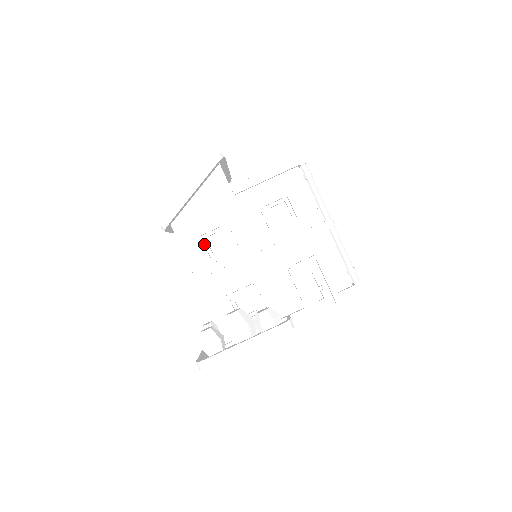
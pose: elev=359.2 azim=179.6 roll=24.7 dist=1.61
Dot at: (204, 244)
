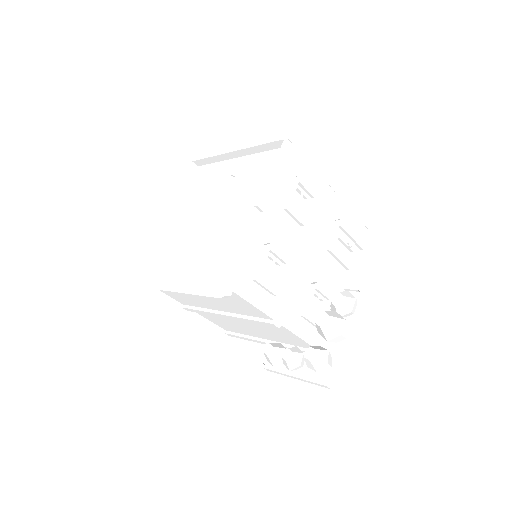
Dot at: (264, 281)
